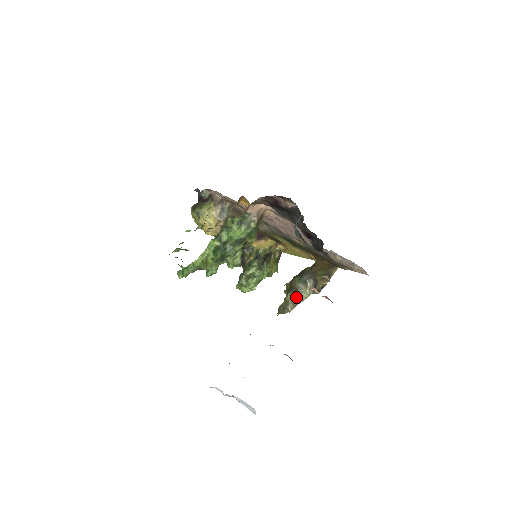
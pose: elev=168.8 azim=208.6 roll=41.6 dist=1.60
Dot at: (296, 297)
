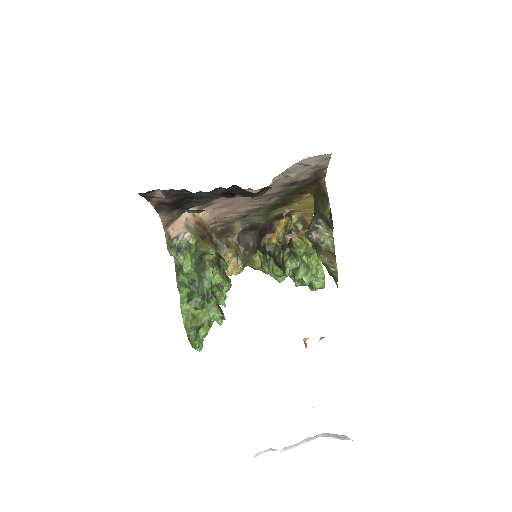
Dot at: (325, 252)
